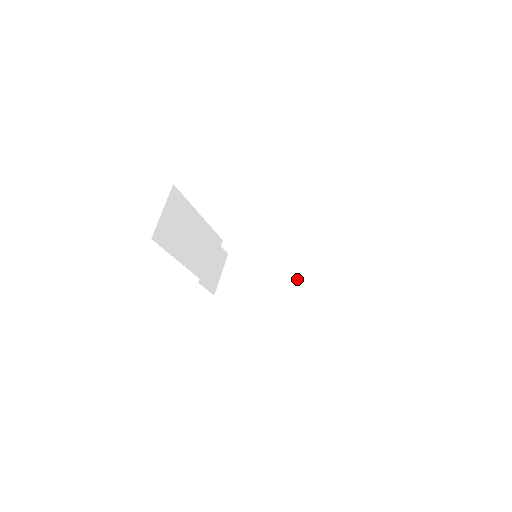
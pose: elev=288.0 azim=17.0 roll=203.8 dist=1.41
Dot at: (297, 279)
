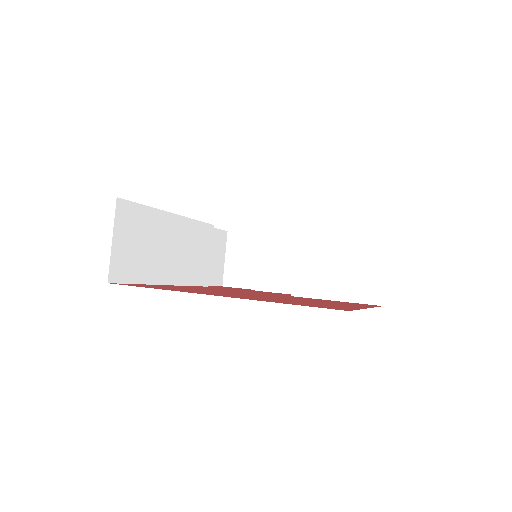
Dot at: (317, 269)
